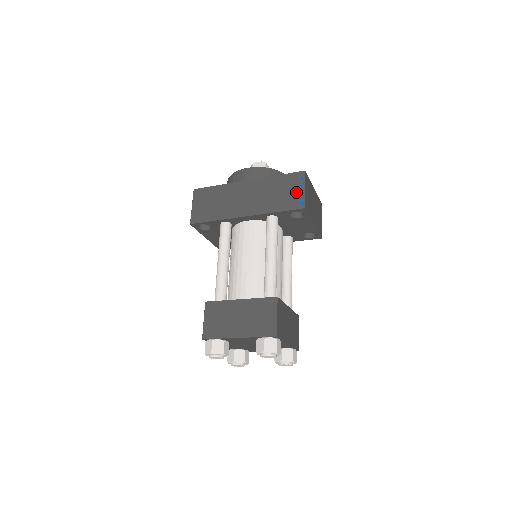
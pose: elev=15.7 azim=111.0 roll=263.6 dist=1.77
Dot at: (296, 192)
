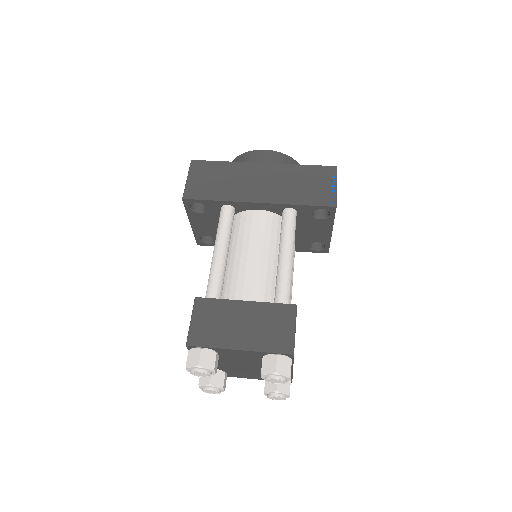
Dot at: (326, 187)
